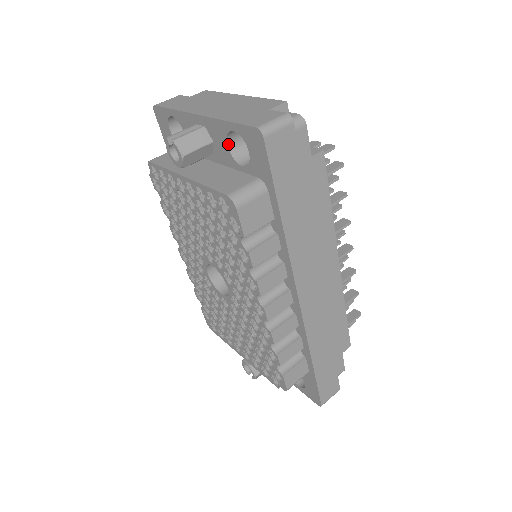
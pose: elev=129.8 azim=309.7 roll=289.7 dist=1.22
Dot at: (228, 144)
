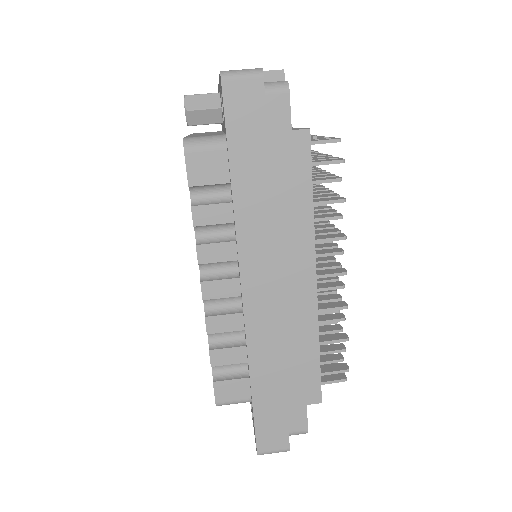
Dot at: occluded
